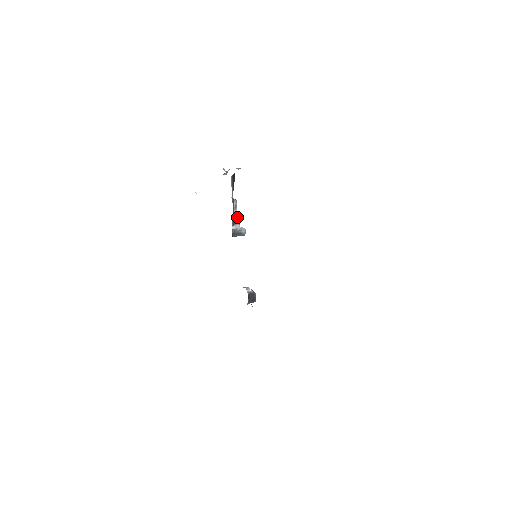
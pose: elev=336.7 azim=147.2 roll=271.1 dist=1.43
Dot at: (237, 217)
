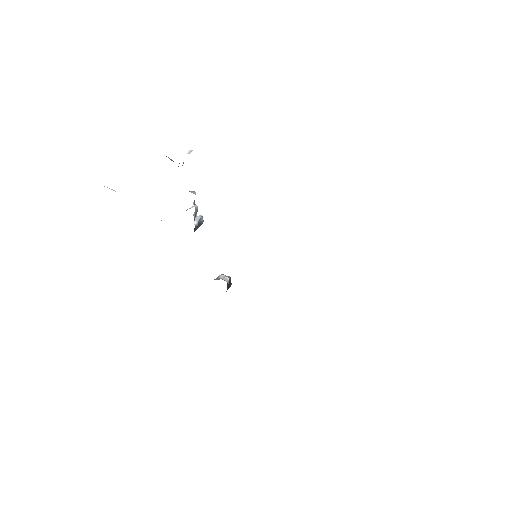
Dot at: (197, 209)
